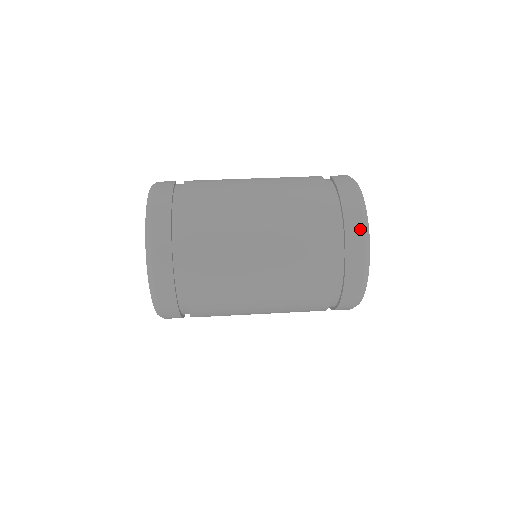
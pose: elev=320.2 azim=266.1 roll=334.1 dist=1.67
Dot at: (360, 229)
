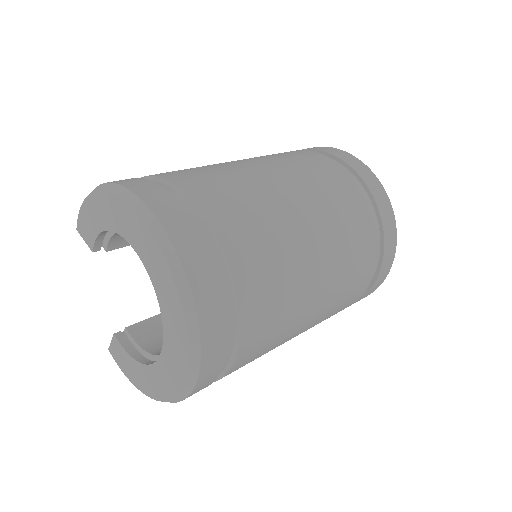
Dot at: (329, 148)
